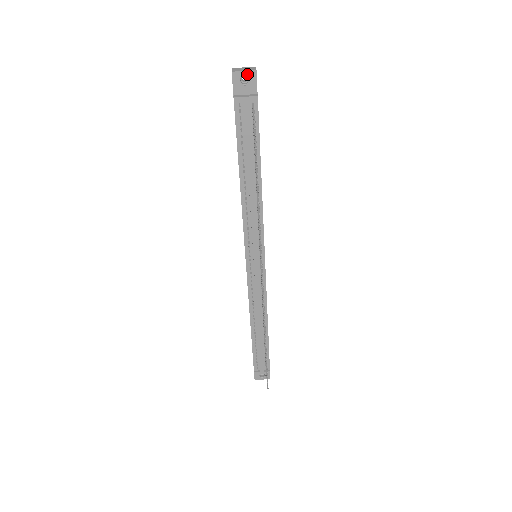
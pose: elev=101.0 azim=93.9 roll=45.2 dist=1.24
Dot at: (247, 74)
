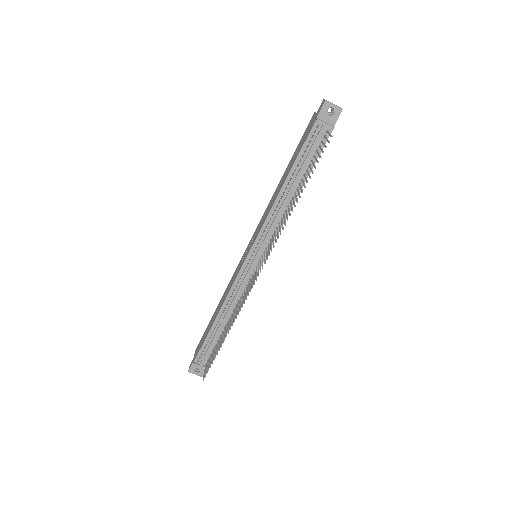
Dot at: (335, 108)
